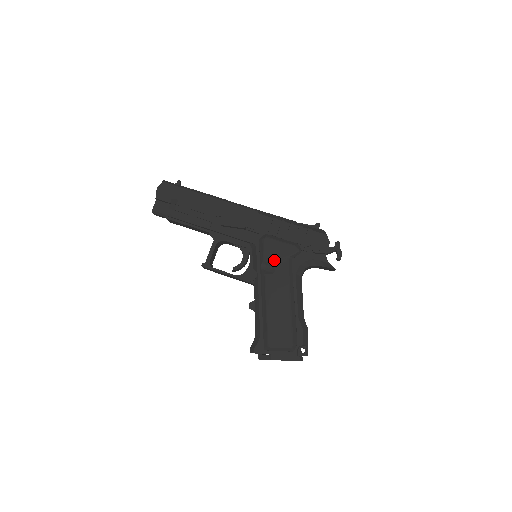
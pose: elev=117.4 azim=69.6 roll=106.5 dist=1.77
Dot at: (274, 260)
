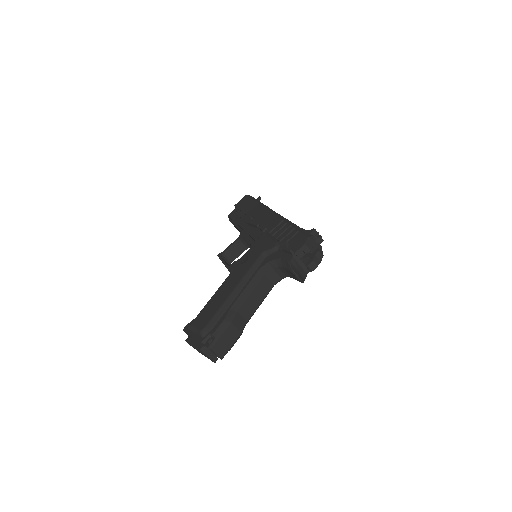
Dot at: (253, 252)
